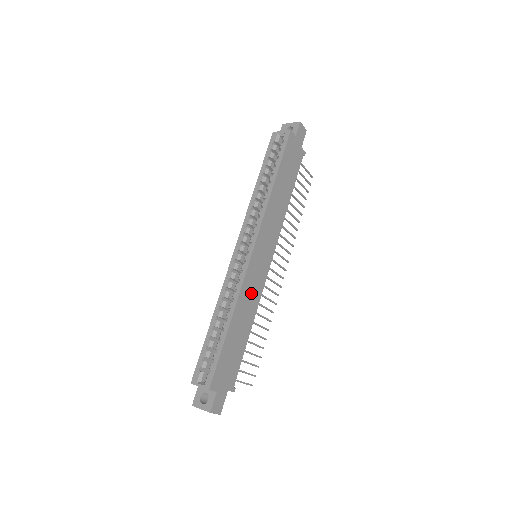
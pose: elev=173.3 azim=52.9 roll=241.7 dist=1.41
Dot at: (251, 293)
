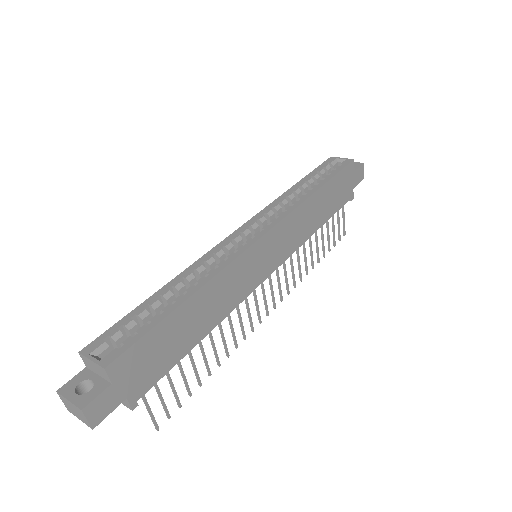
Dot at: (232, 287)
